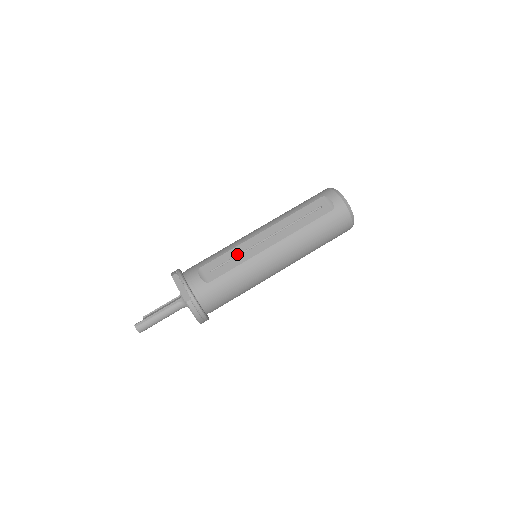
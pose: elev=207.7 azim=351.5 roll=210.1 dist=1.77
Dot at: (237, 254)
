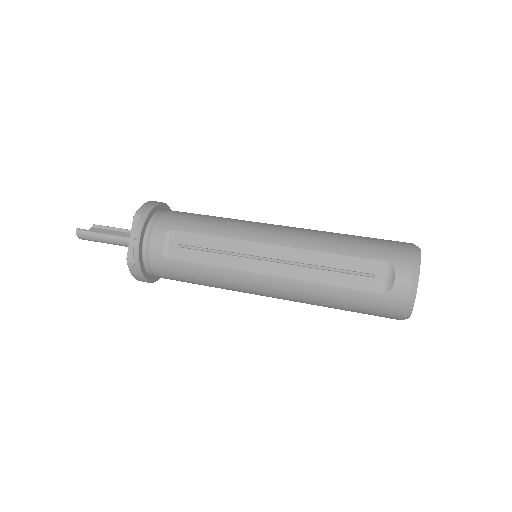
Dot at: (222, 249)
